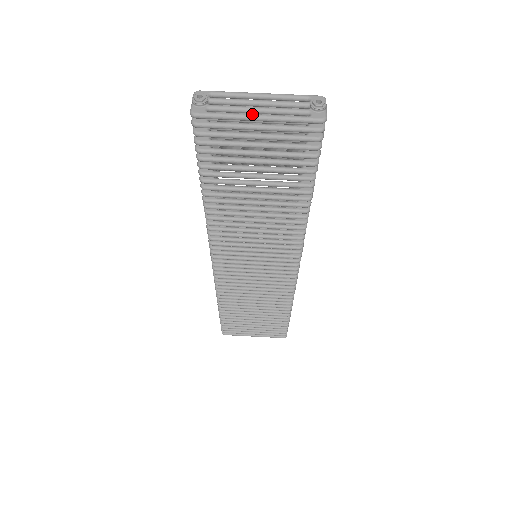
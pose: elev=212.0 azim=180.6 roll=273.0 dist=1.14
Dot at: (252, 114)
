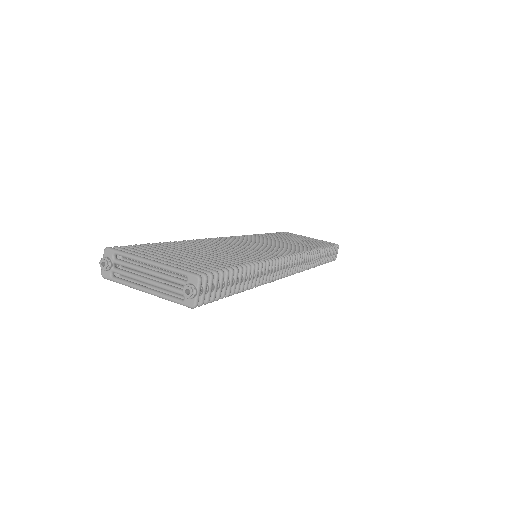
Dot at: (141, 288)
